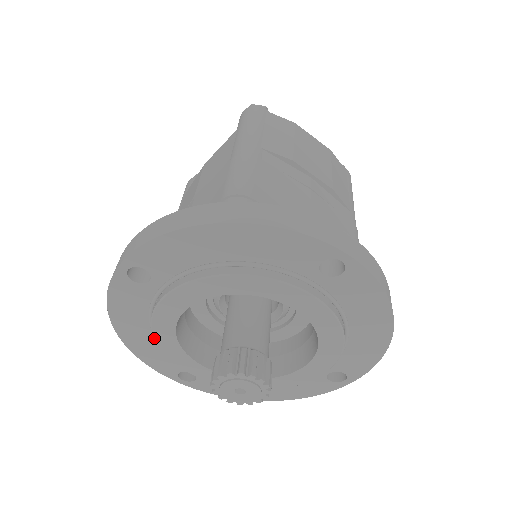
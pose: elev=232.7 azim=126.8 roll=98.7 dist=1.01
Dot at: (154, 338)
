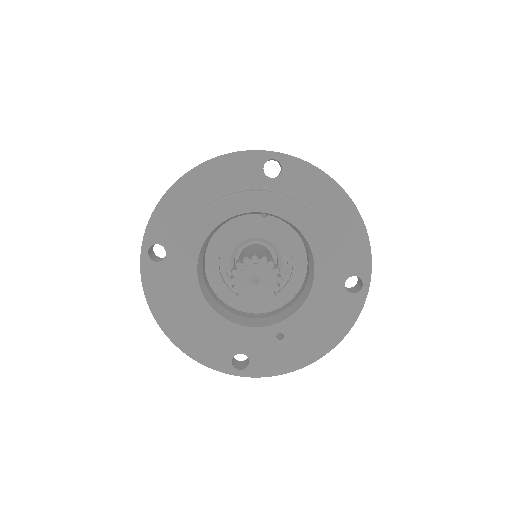
Dot at: (190, 310)
